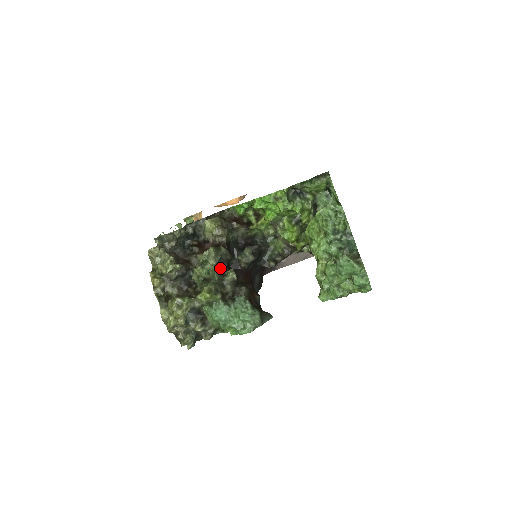
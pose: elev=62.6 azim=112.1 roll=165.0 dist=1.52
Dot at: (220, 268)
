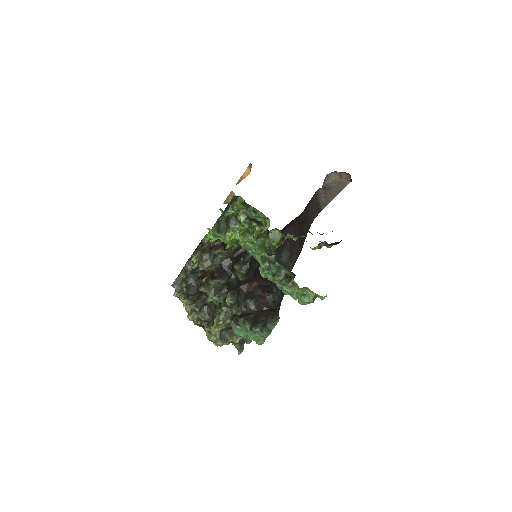
Dot at: (221, 294)
